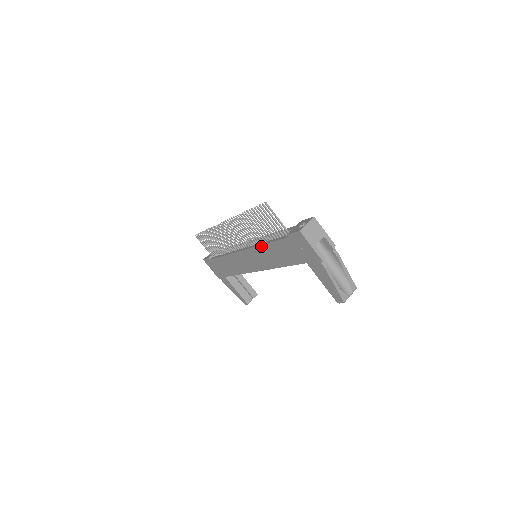
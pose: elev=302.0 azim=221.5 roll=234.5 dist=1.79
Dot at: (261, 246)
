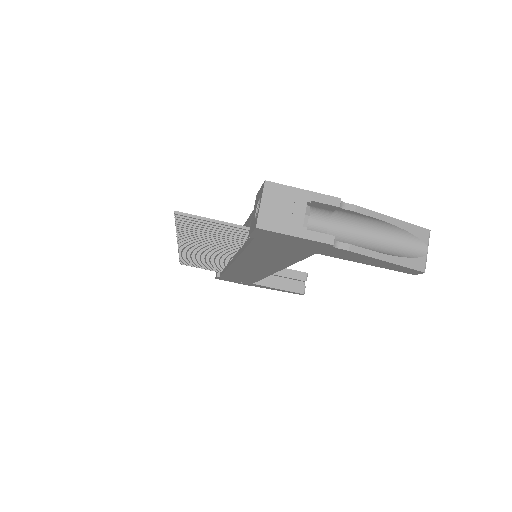
Dot at: (241, 256)
